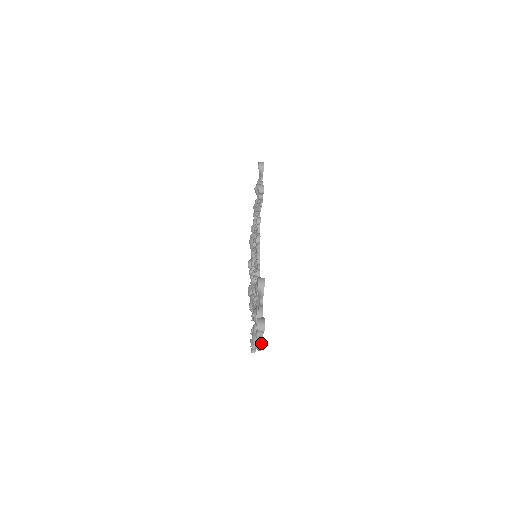
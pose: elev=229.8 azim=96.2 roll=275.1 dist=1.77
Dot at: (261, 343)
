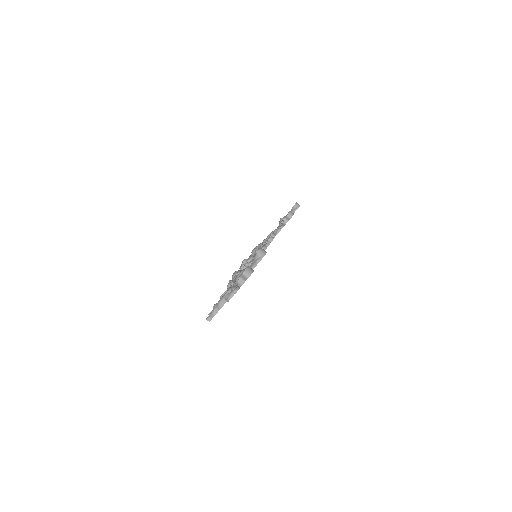
Dot at: (237, 289)
